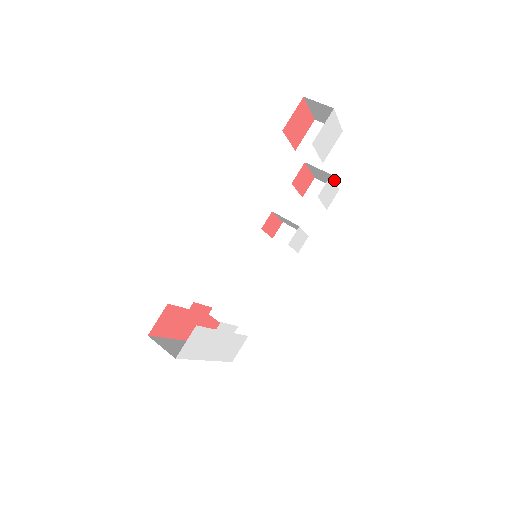
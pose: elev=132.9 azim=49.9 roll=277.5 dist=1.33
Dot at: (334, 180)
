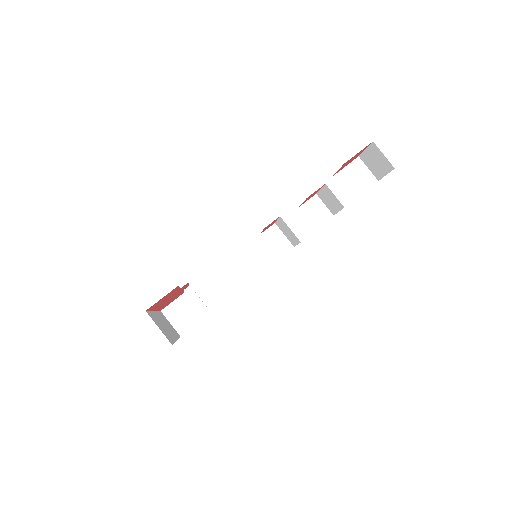
Dot at: (340, 210)
